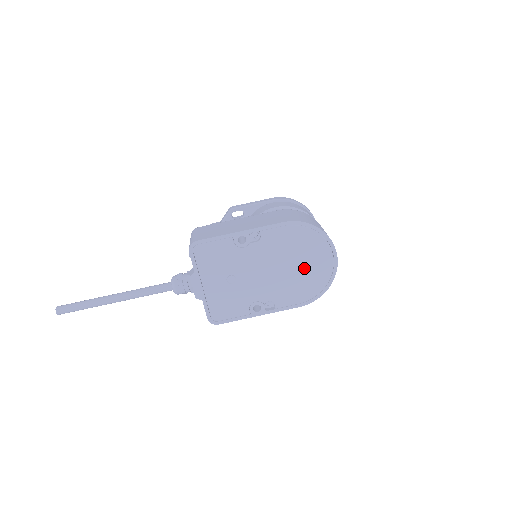
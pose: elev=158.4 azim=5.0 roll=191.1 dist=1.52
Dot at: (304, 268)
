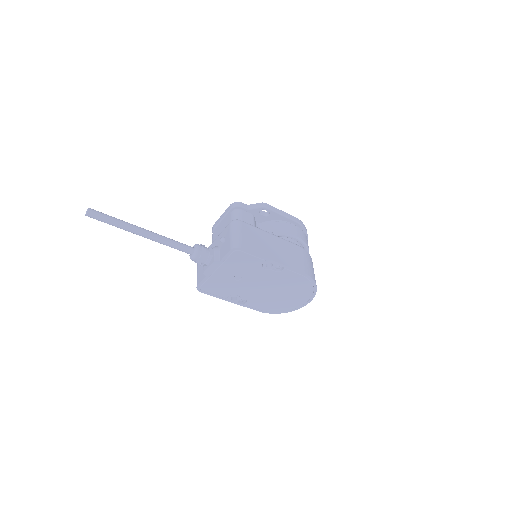
Dot at: (285, 298)
